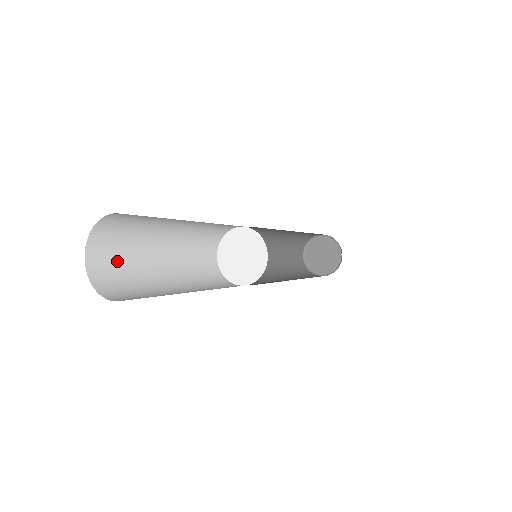
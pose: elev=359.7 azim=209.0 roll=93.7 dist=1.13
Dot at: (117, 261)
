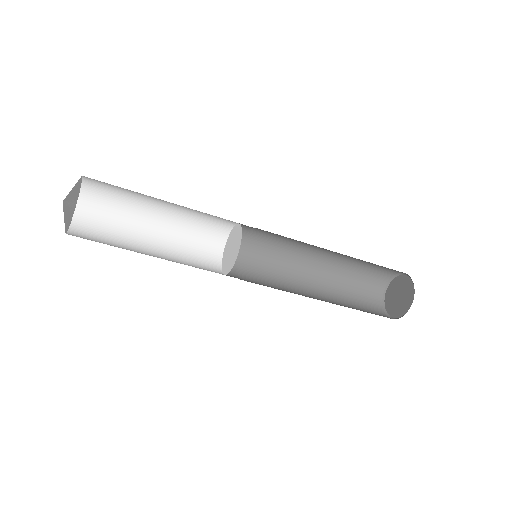
Dot at: (107, 208)
